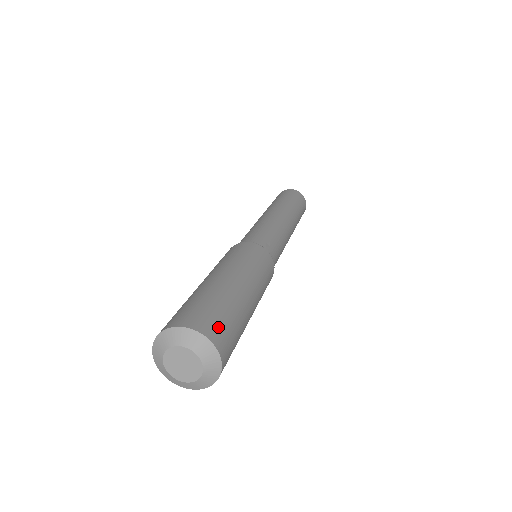
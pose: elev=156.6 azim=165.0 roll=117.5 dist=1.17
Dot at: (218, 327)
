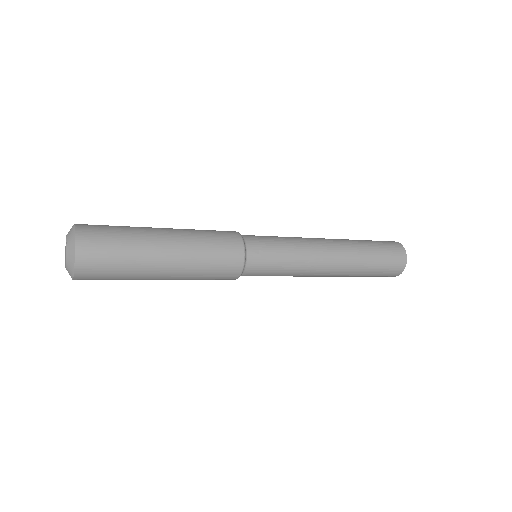
Dot at: (95, 249)
